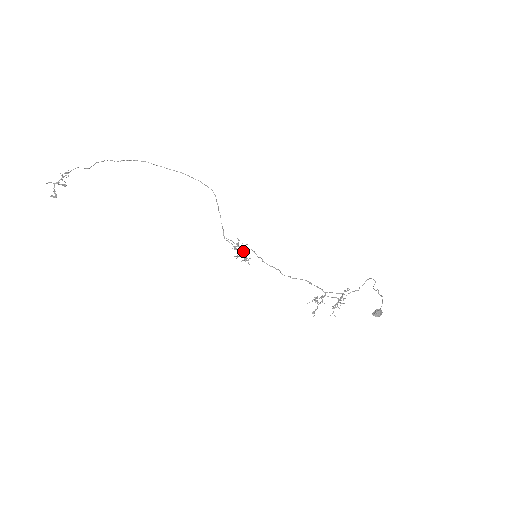
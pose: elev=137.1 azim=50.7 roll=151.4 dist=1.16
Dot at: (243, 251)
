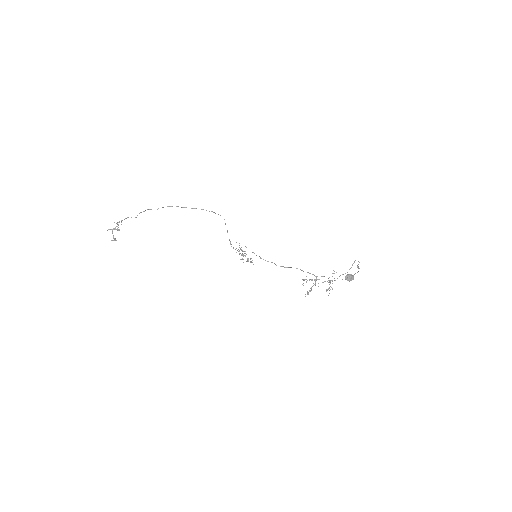
Dot at: (246, 254)
